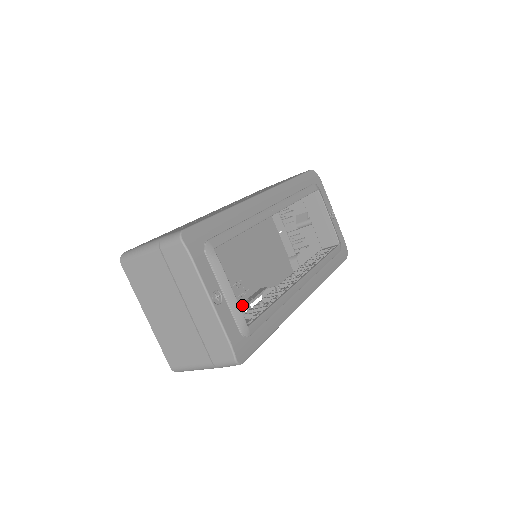
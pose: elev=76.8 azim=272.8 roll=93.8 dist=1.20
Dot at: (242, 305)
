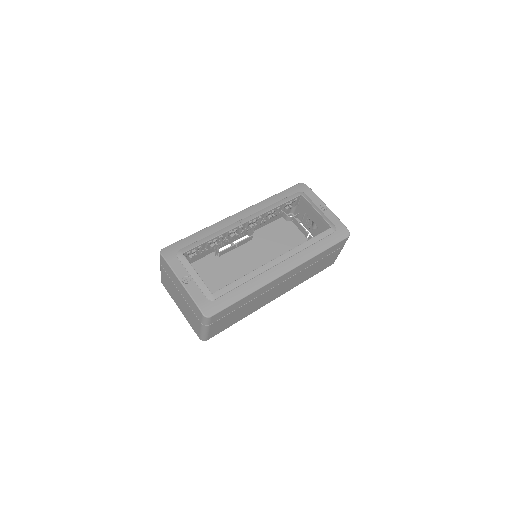
Dot at: occluded
